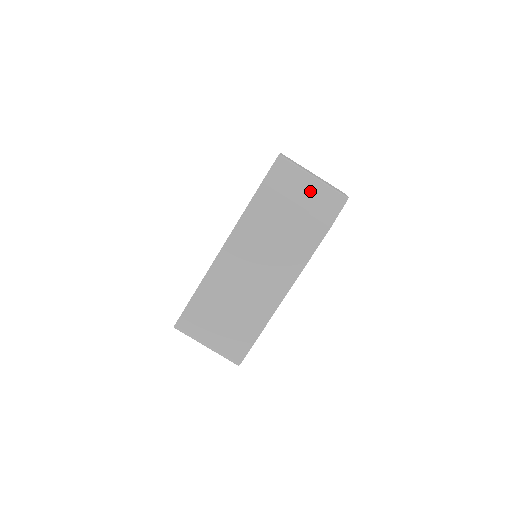
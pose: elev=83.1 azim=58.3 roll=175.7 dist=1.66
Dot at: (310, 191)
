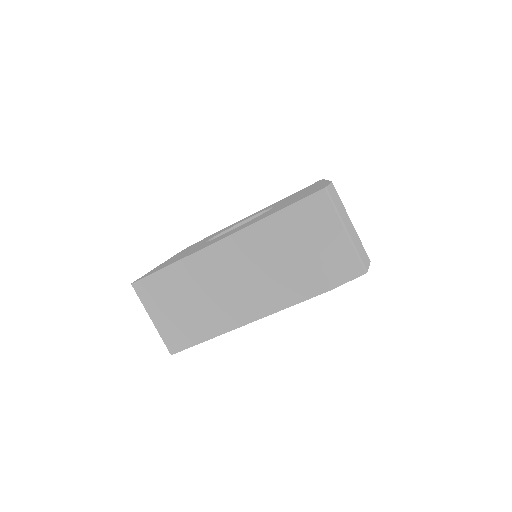
Dot at: (333, 243)
